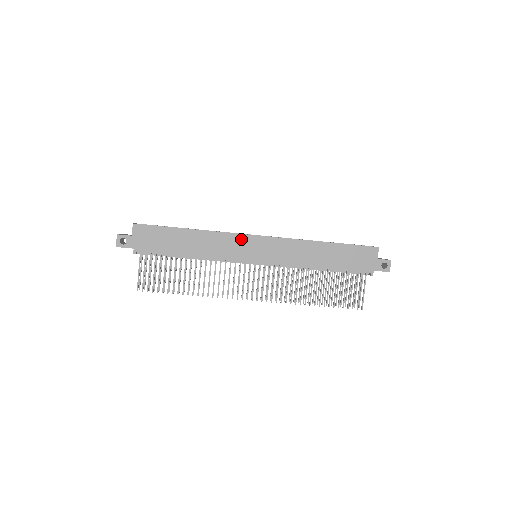
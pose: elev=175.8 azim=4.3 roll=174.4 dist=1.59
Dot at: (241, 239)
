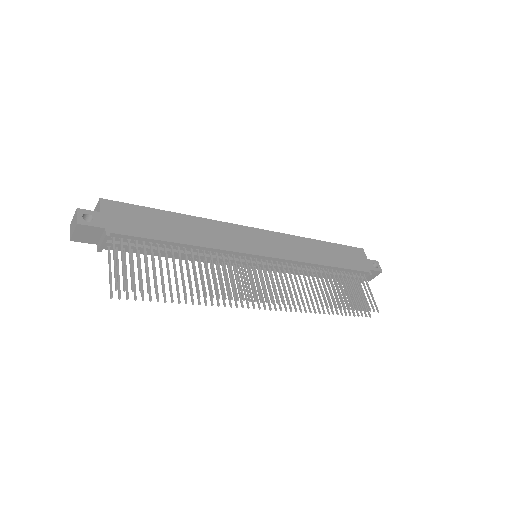
Dot at: (239, 230)
